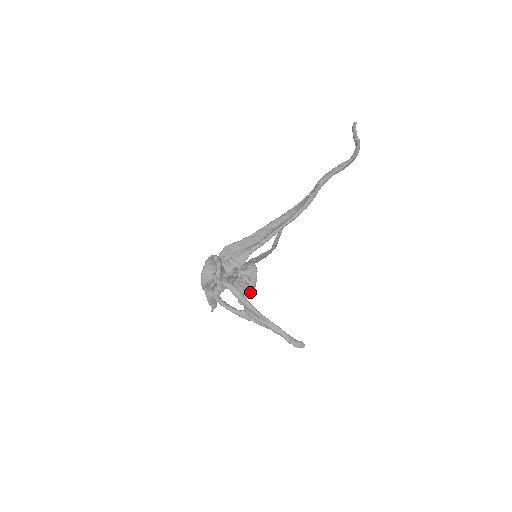
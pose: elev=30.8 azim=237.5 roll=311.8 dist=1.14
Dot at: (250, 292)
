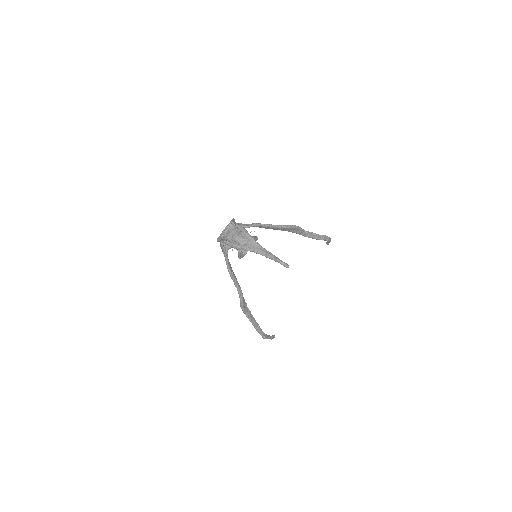
Dot at: occluded
